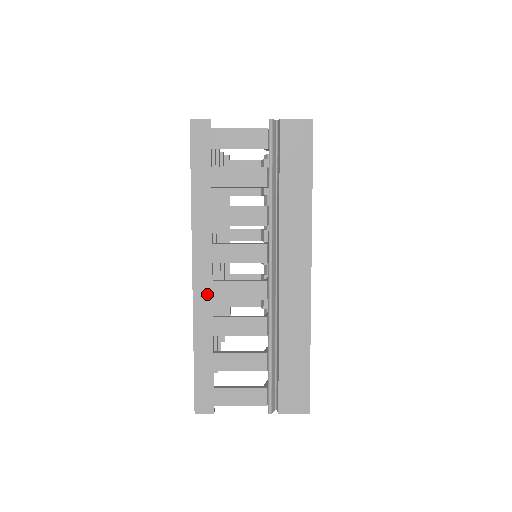
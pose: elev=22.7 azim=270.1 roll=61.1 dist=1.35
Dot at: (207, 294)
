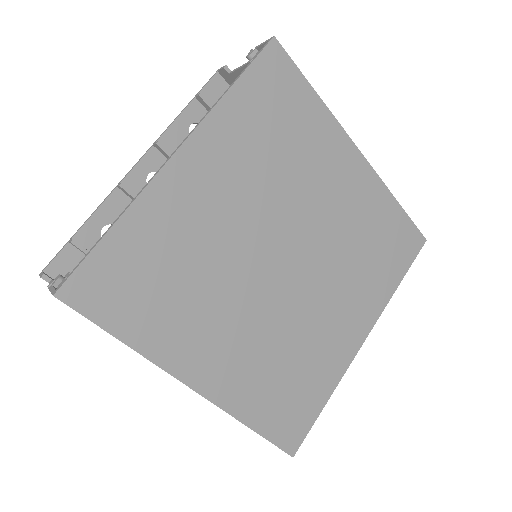
Dot at: occluded
